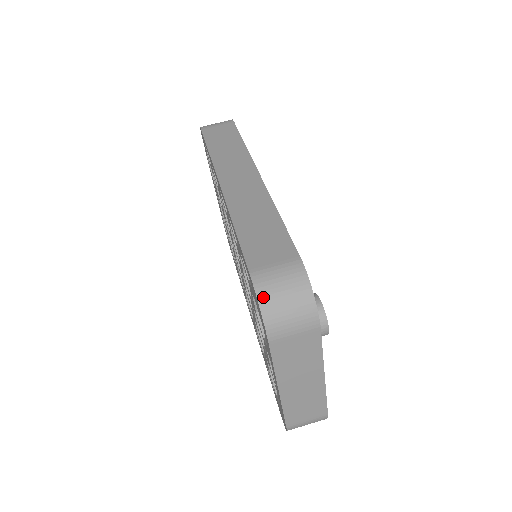
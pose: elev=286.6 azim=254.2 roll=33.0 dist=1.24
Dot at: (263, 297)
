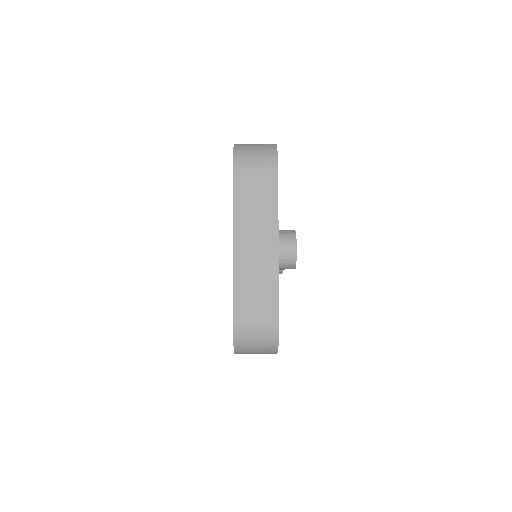
Dot at: (238, 146)
